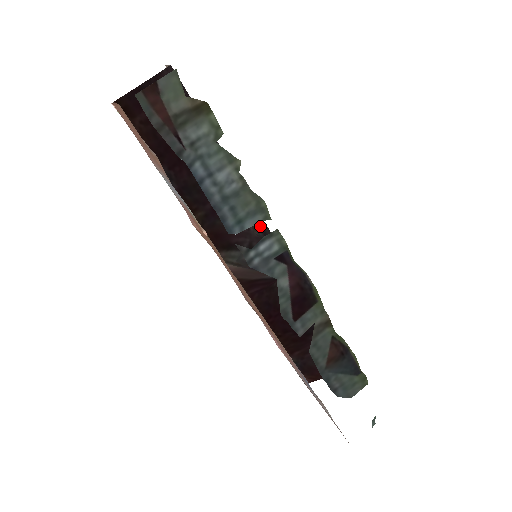
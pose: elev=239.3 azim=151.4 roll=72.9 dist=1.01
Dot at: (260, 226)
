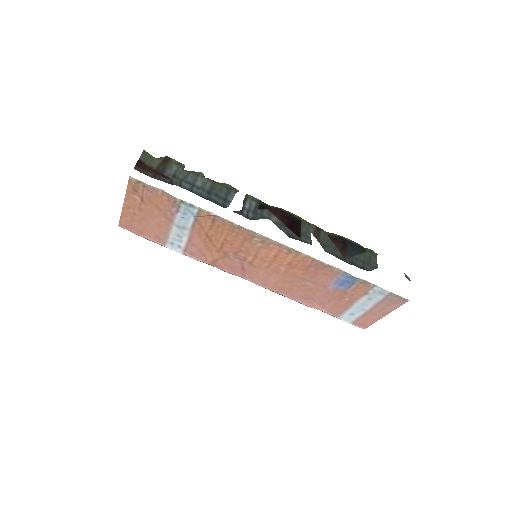
Dot at: occluded
